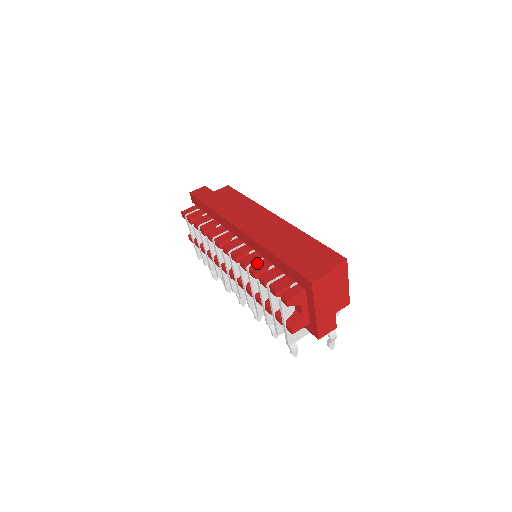
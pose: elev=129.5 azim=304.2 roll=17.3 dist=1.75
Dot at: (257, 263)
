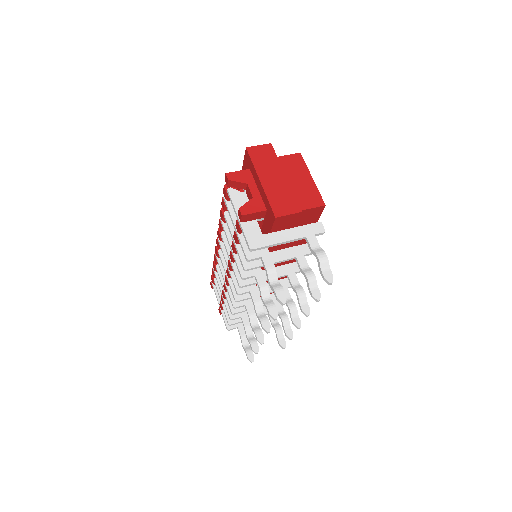
Dot at: occluded
